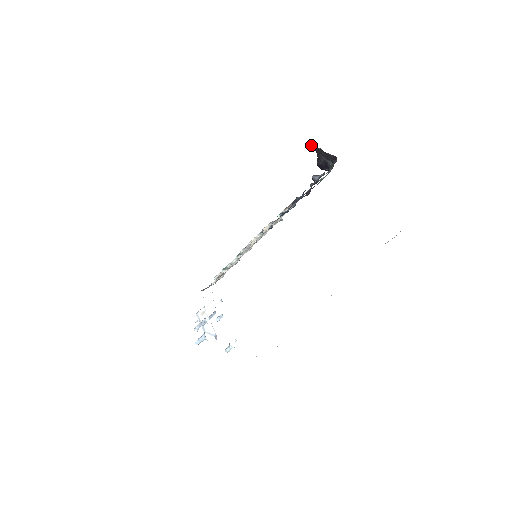
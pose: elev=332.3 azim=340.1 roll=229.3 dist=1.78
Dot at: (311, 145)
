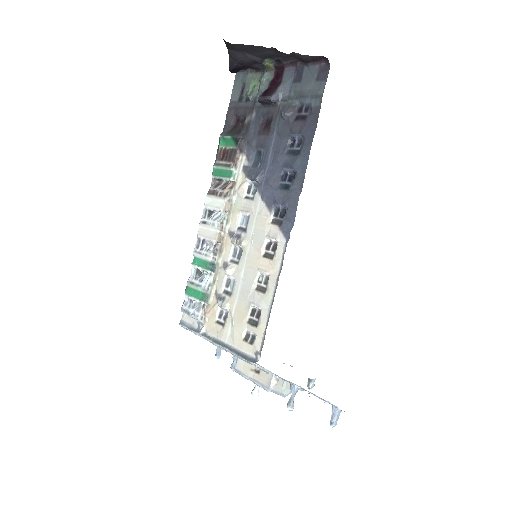
Dot at: (235, 44)
